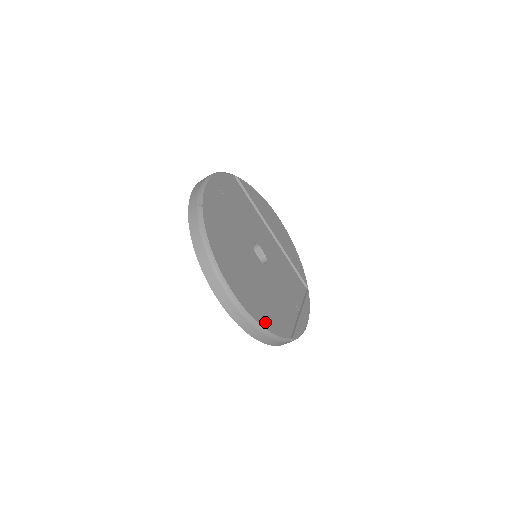
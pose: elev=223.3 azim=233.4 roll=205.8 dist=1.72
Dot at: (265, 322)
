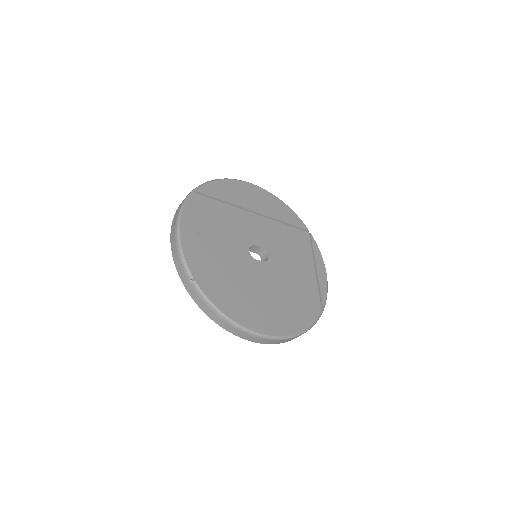
Dot at: (298, 325)
